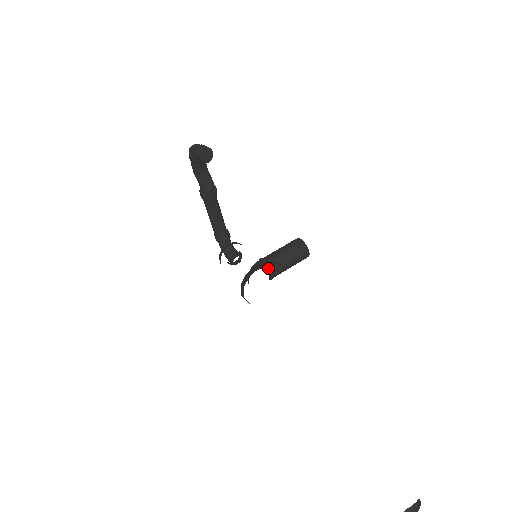
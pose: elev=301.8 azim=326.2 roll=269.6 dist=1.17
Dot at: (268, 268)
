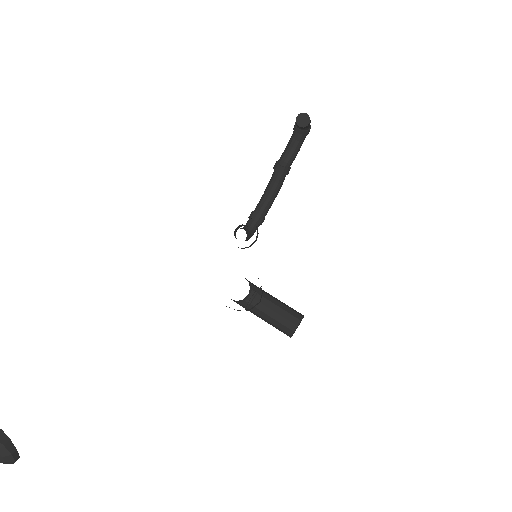
Dot at: (254, 292)
